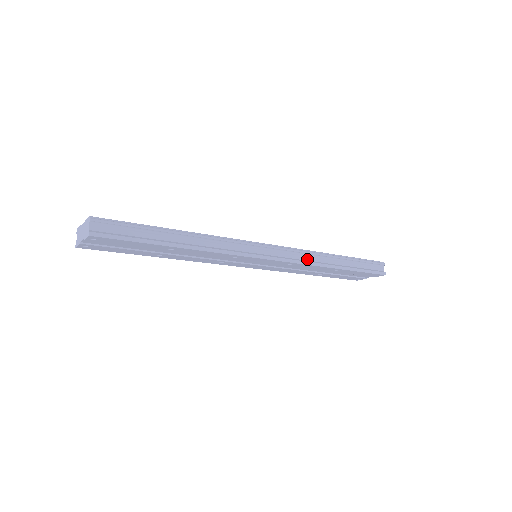
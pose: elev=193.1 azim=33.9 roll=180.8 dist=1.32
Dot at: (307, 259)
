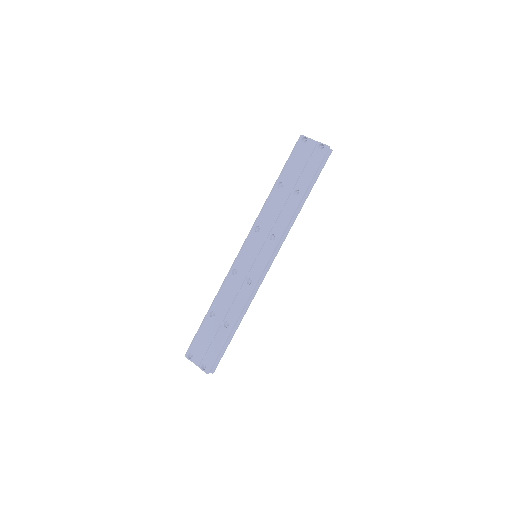
Dot at: (286, 229)
